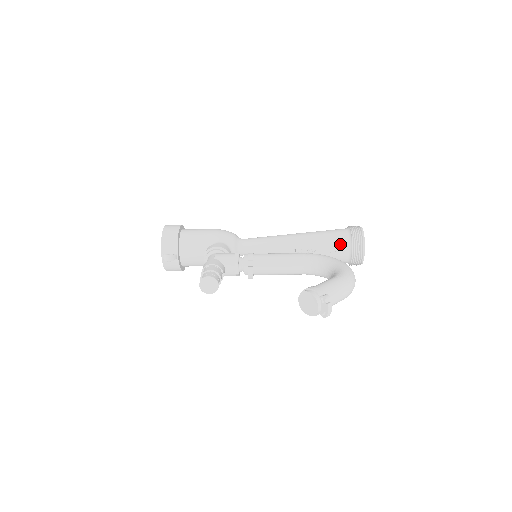
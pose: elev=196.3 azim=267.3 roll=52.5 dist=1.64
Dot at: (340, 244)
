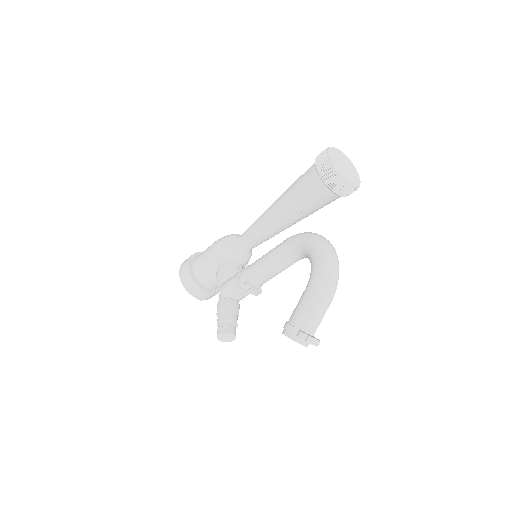
Dot at: (317, 192)
